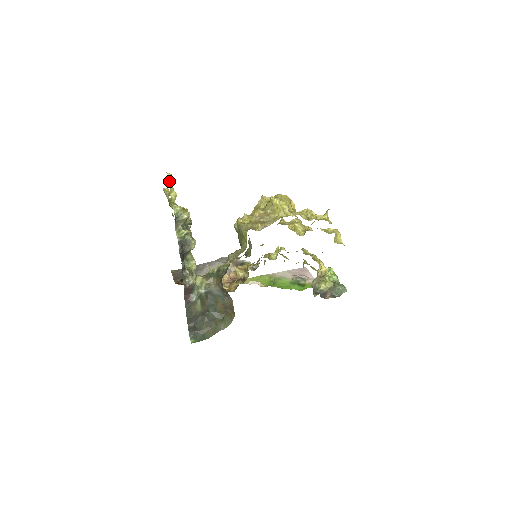
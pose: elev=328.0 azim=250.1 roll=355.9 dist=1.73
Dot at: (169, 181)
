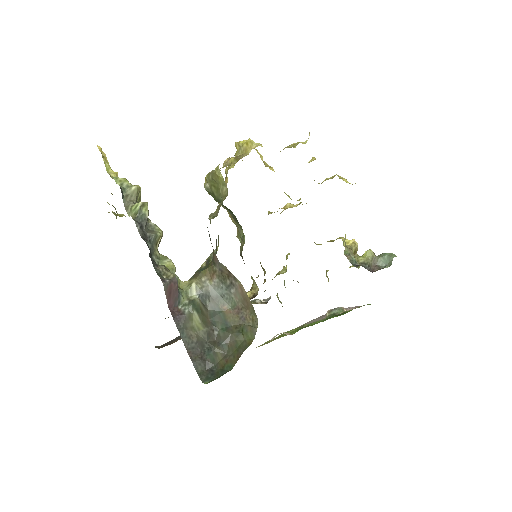
Dot at: occluded
